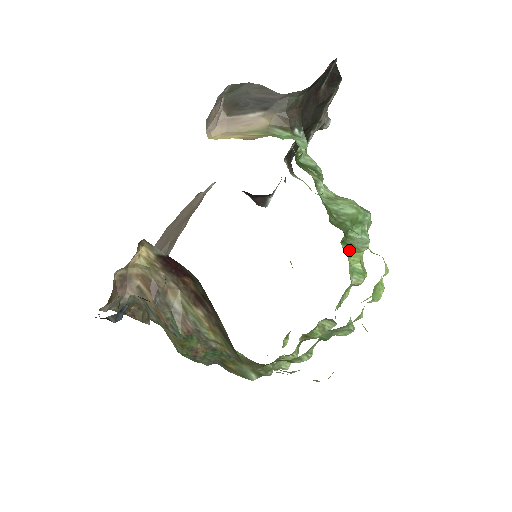
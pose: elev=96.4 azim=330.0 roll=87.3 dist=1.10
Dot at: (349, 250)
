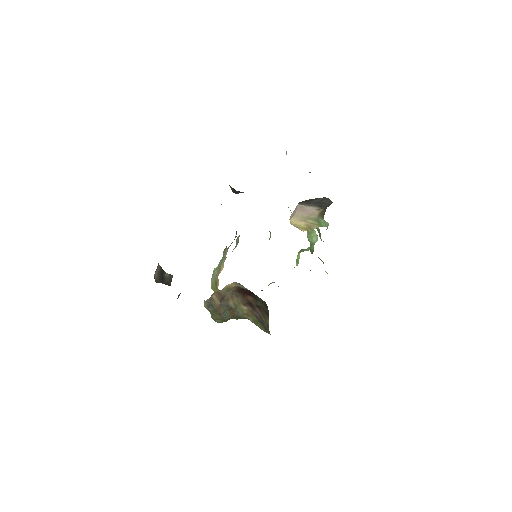
Dot at: (299, 251)
